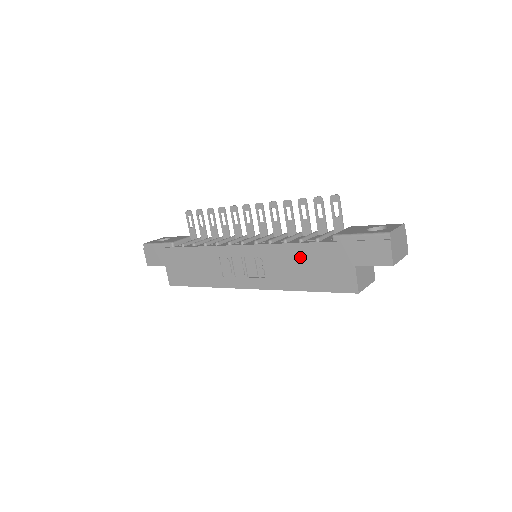
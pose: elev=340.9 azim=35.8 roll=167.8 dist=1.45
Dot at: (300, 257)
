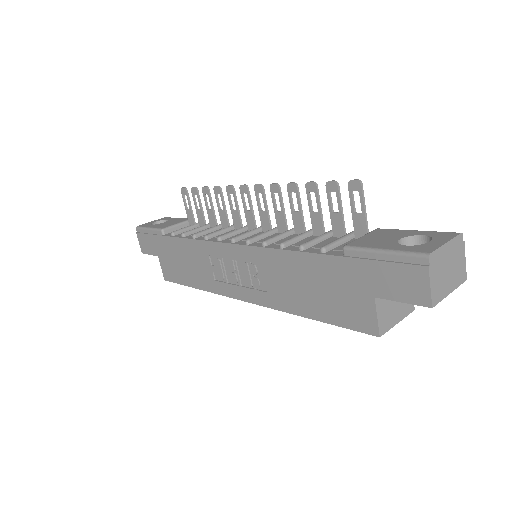
Dot at: (300, 271)
